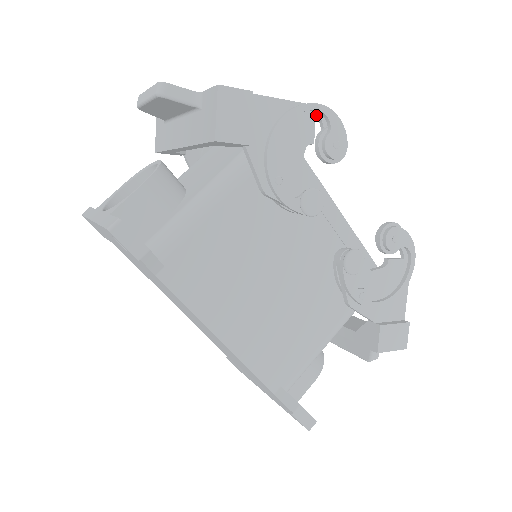
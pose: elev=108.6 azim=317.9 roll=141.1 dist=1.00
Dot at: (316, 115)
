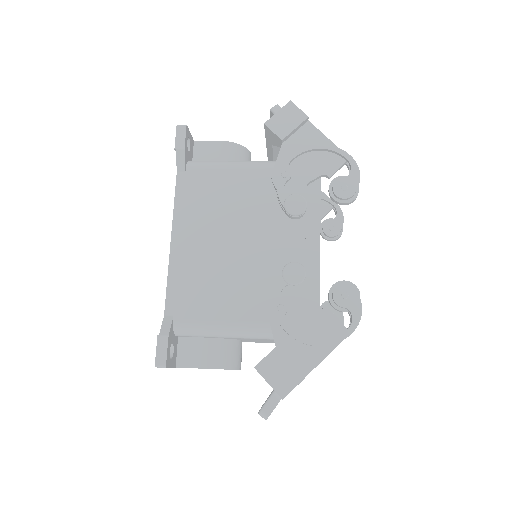
Dot at: (349, 168)
